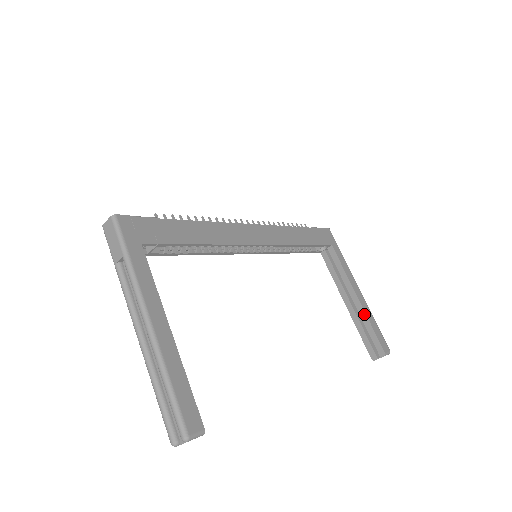
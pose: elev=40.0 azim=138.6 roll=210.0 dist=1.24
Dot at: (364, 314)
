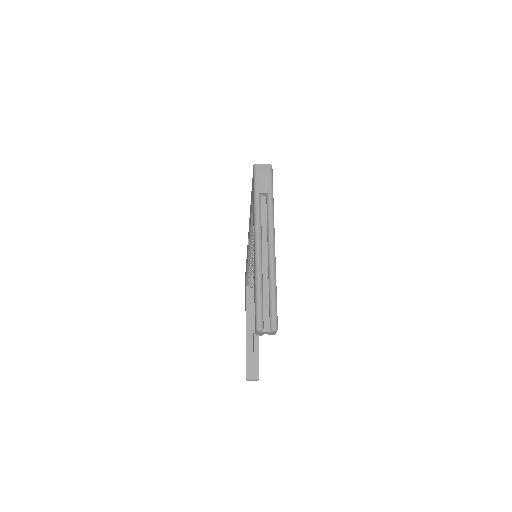
Dot at: (257, 344)
